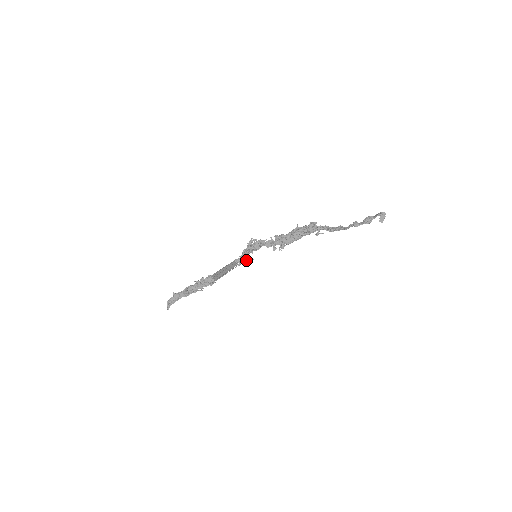
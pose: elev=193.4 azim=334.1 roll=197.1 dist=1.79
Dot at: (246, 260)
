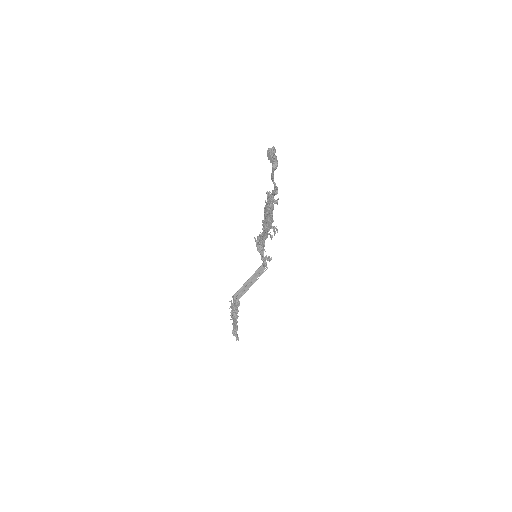
Dot at: (267, 260)
